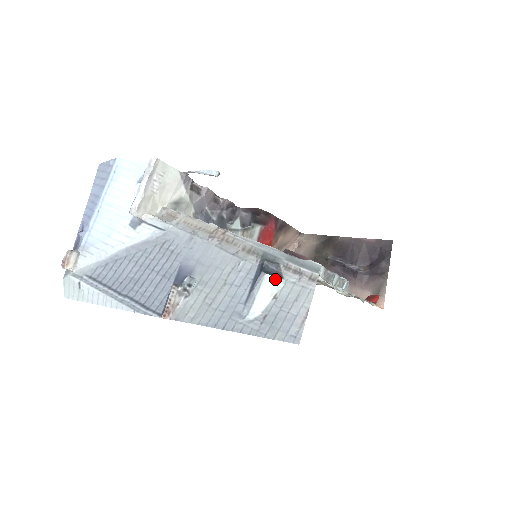
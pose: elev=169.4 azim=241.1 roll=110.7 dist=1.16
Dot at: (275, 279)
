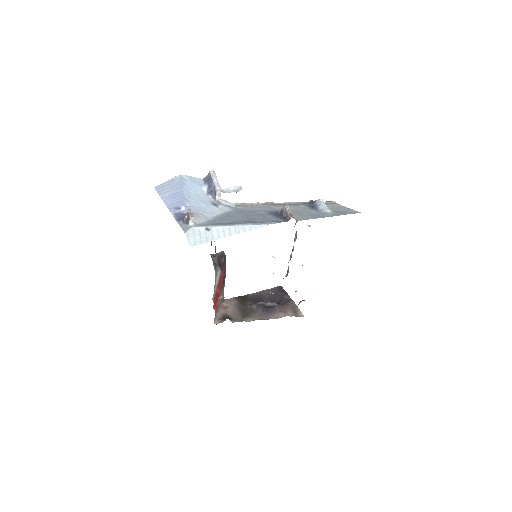
Dot at: (324, 202)
